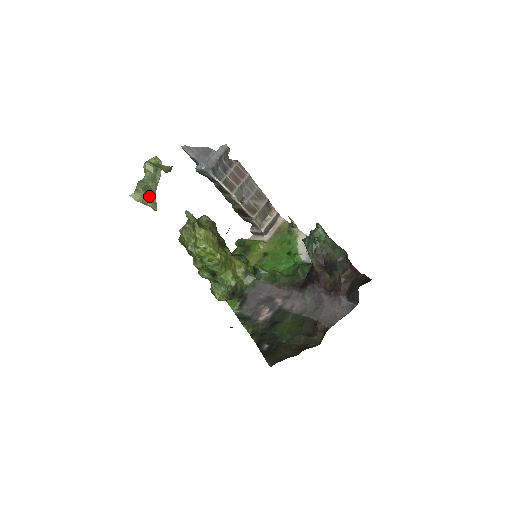
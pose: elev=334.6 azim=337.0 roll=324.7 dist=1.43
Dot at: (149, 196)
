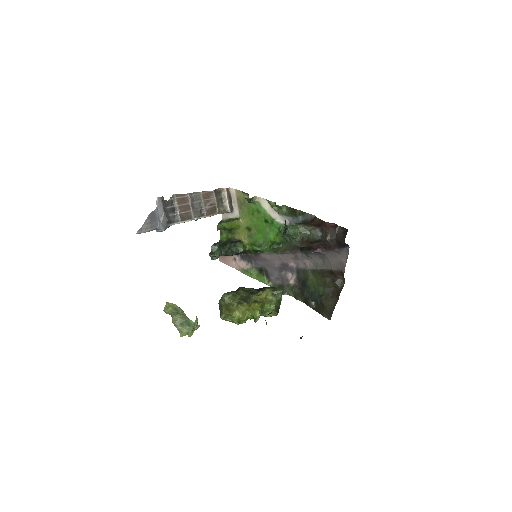
Dot at: (189, 325)
